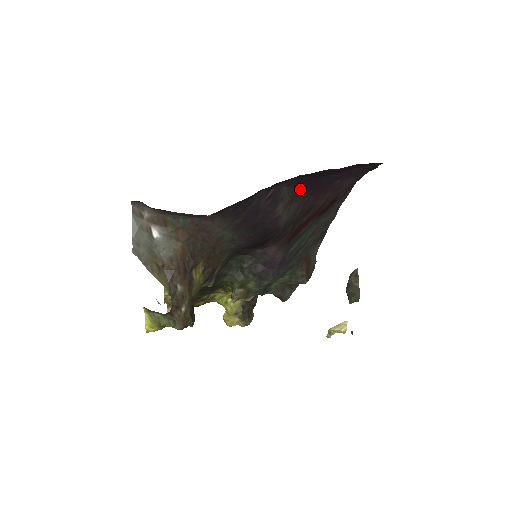
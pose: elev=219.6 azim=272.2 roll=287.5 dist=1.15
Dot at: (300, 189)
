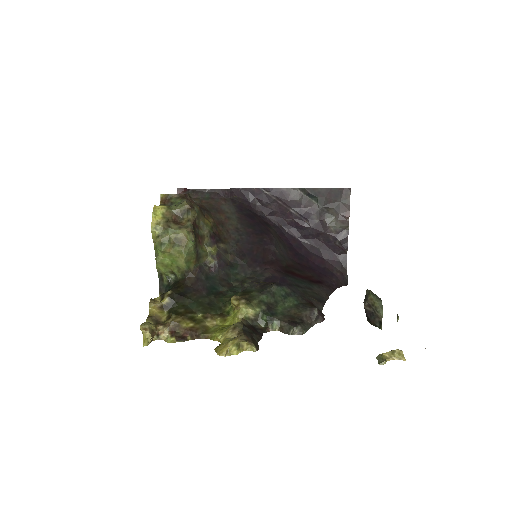
Dot at: (285, 245)
